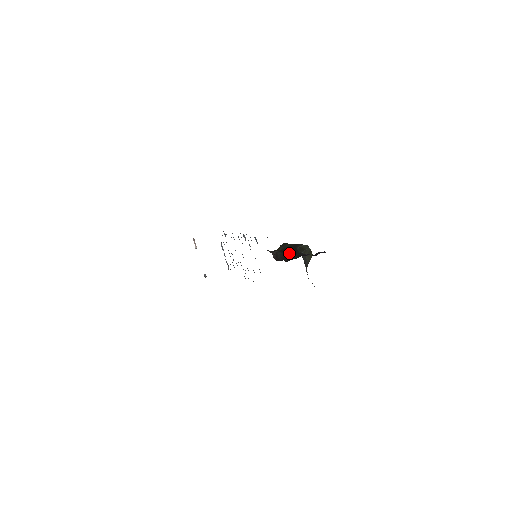
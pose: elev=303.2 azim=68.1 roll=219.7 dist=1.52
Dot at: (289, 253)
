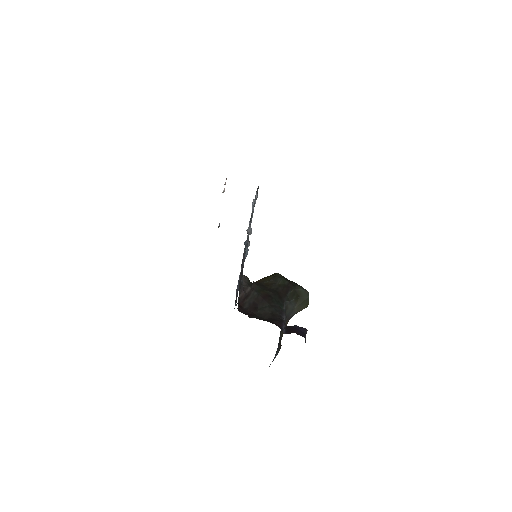
Dot at: (265, 301)
